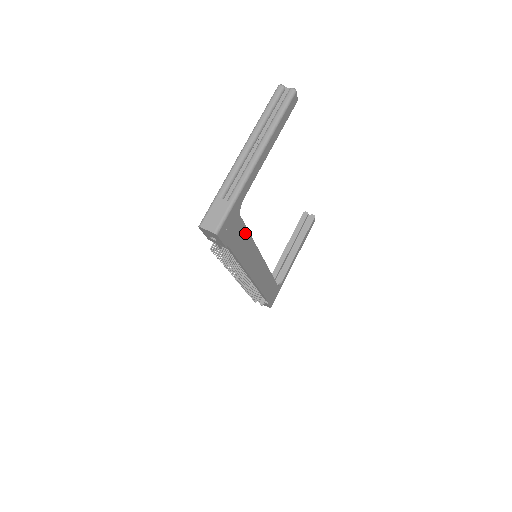
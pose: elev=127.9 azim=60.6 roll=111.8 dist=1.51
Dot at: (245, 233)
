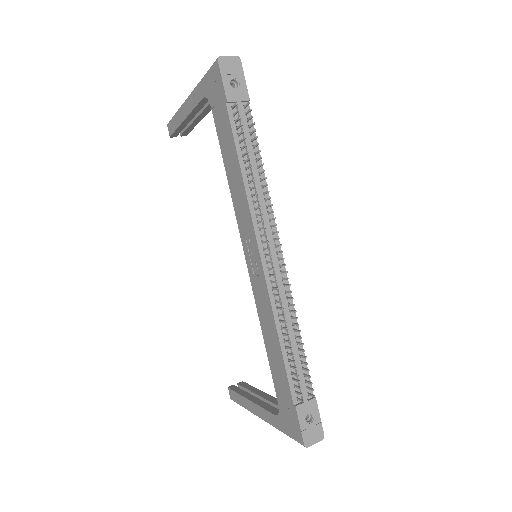
Dot at: occluded
